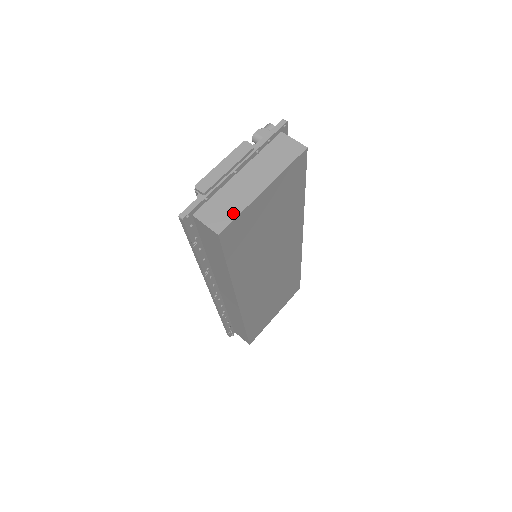
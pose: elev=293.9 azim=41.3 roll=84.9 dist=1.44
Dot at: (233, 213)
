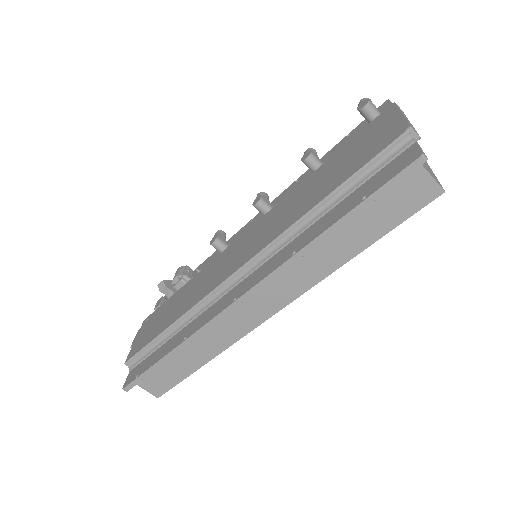
Dot at: (433, 173)
